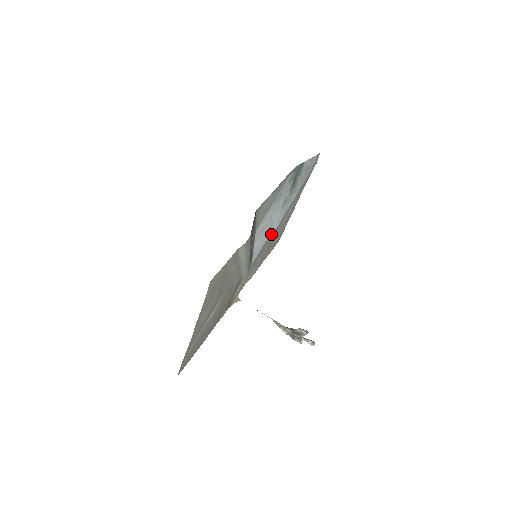
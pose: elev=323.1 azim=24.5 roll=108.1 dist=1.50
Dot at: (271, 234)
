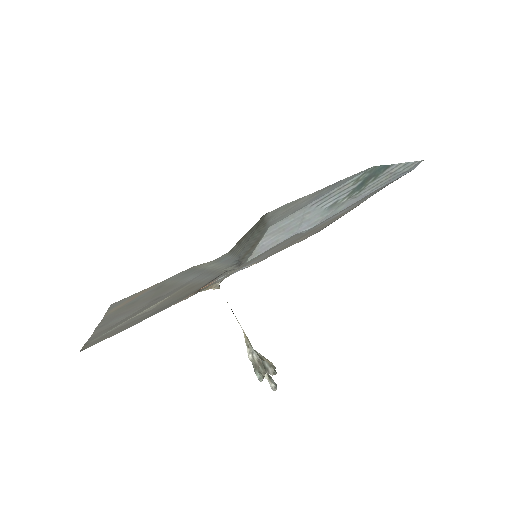
Dot at: (296, 234)
